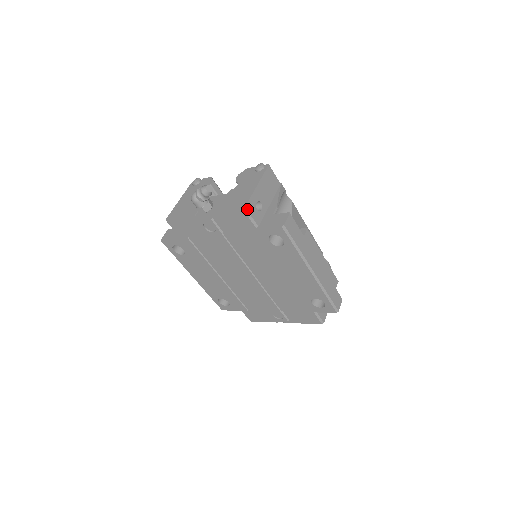
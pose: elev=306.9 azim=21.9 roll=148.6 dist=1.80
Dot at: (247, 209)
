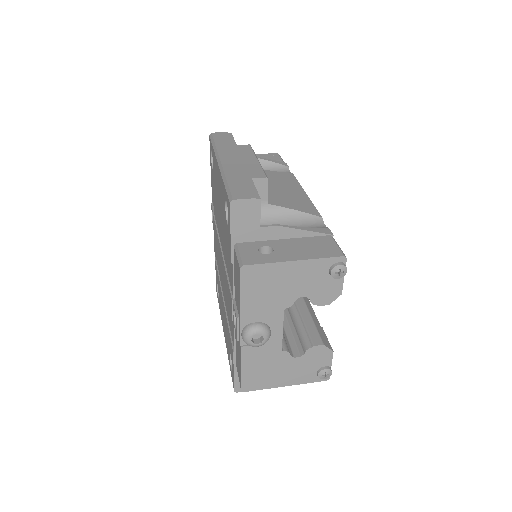
Dot at: occluded
